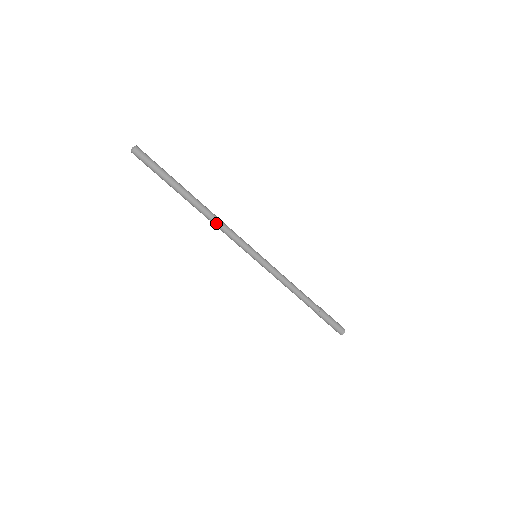
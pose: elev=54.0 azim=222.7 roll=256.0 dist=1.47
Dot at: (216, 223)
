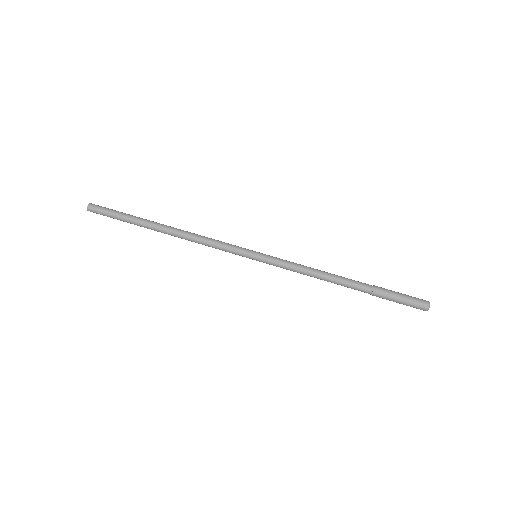
Dot at: (194, 236)
